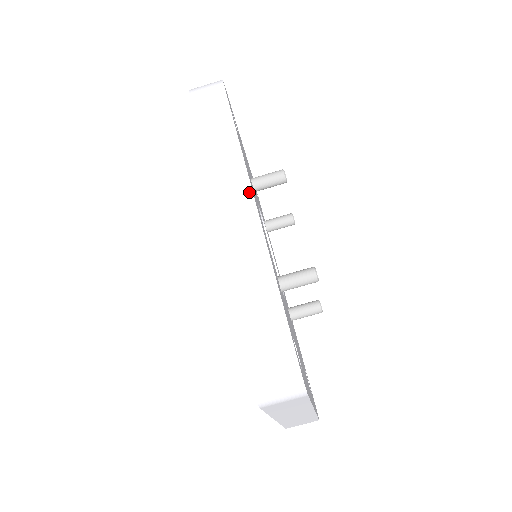
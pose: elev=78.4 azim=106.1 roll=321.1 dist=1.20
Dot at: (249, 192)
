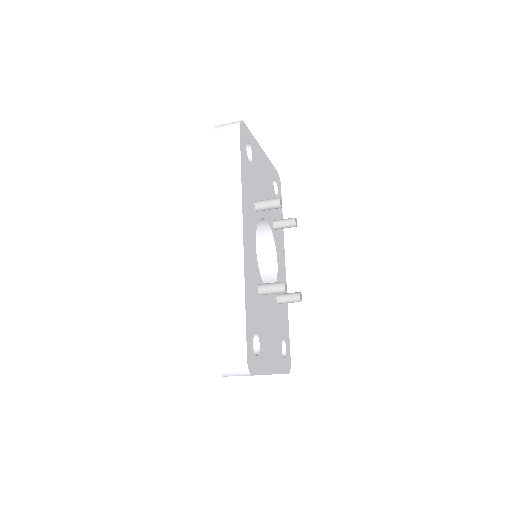
Dot at: (240, 228)
